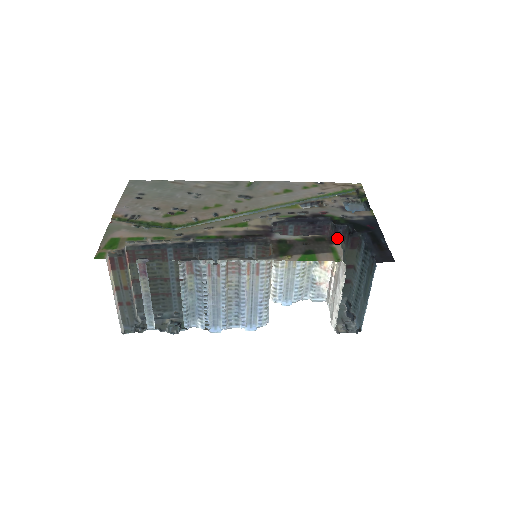
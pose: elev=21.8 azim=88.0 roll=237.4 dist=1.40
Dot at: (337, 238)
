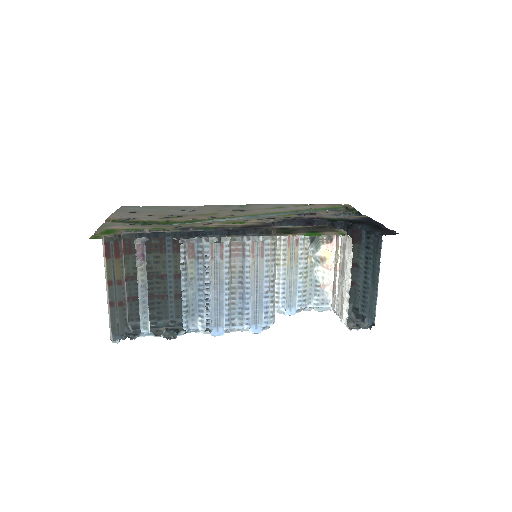
Dot at: occluded
